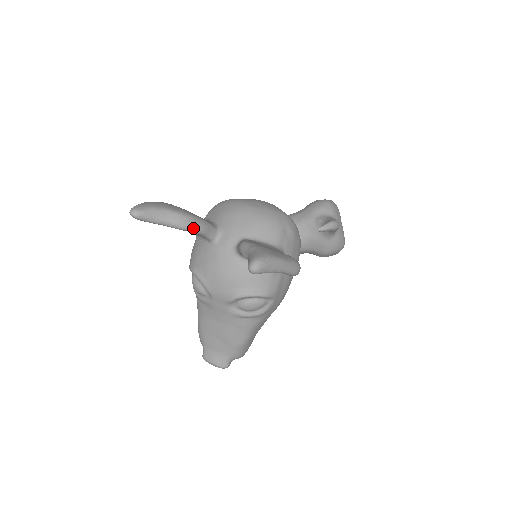
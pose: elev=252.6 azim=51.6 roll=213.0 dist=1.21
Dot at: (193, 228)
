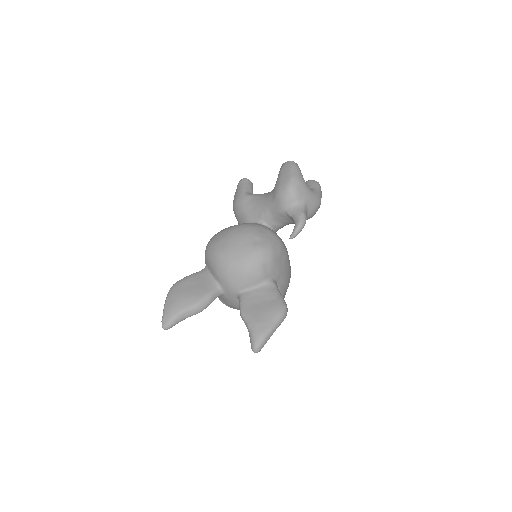
Dot at: (204, 308)
